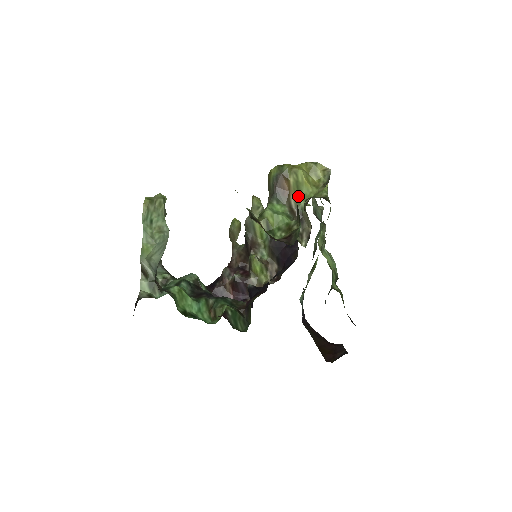
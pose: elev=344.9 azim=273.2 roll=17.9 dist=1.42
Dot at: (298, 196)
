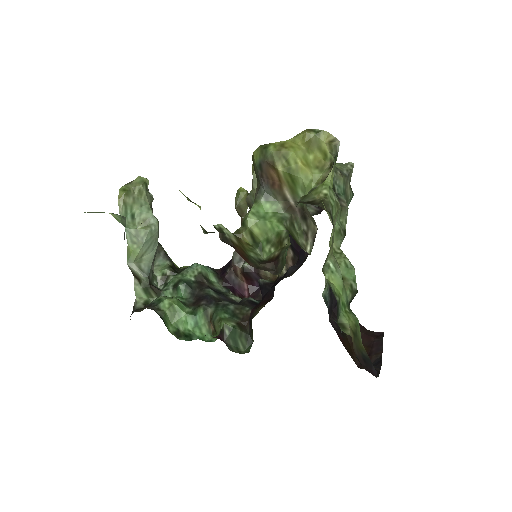
Dot at: (294, 187)
